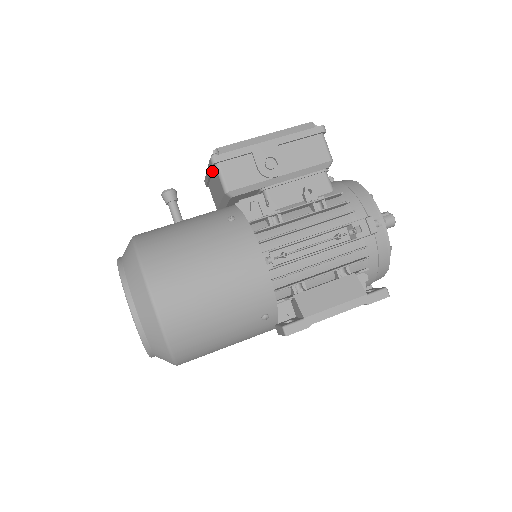
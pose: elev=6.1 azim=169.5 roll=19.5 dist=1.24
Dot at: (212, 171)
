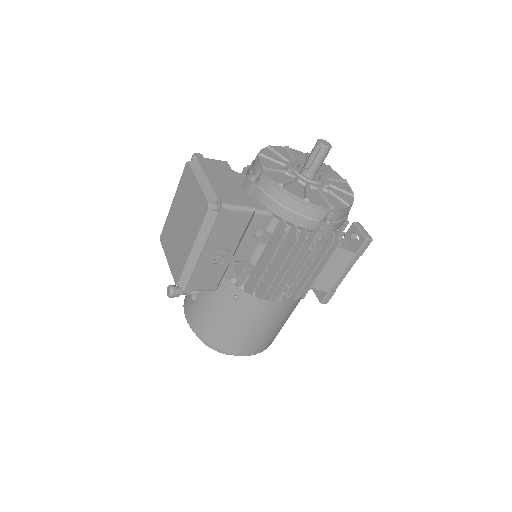
Dot at: occluded
